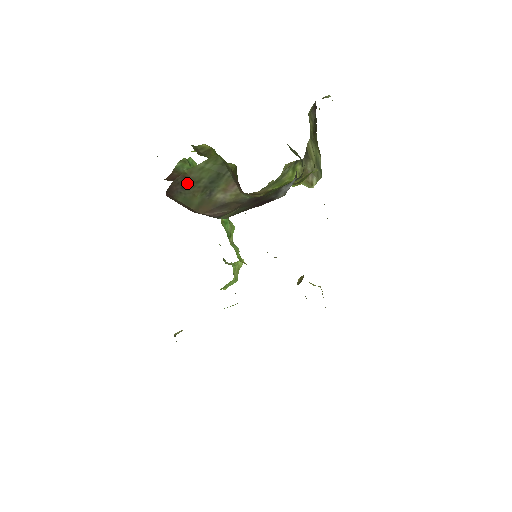
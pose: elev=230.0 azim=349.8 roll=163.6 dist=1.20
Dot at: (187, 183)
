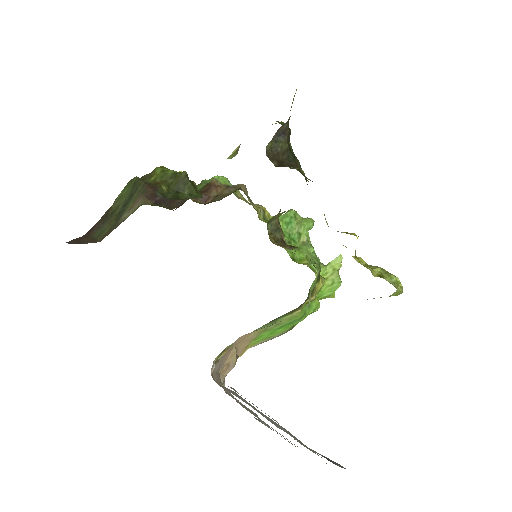
Dot at: (108, 216)
